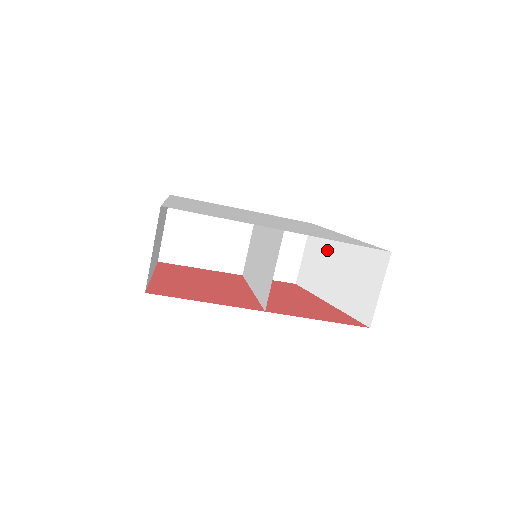
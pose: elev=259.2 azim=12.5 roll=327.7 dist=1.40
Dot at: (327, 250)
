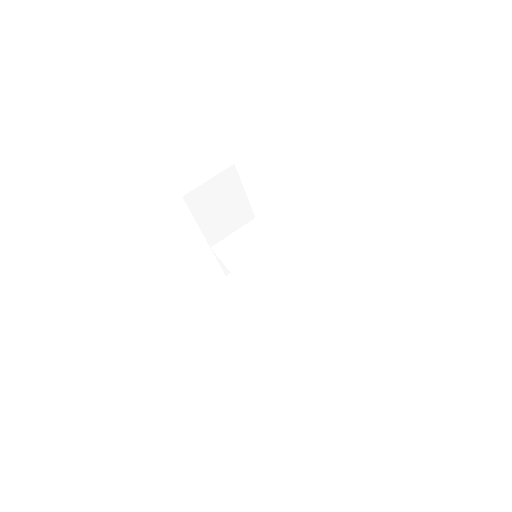
Dot at: occluded
